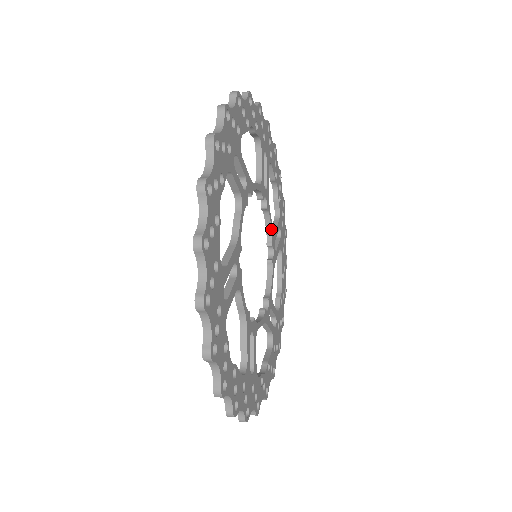
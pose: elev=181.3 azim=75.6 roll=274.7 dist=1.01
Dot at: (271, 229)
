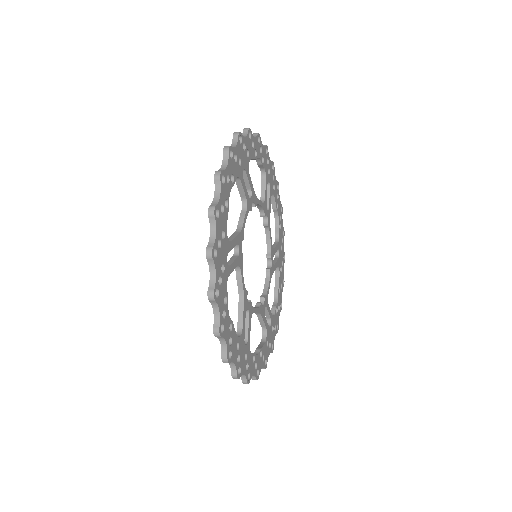
Dot at: (271, 244)
